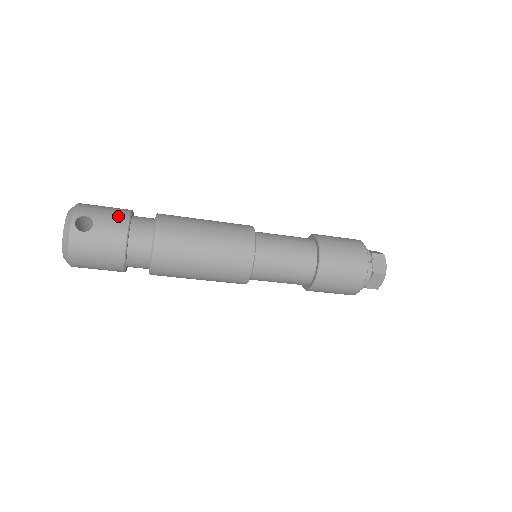
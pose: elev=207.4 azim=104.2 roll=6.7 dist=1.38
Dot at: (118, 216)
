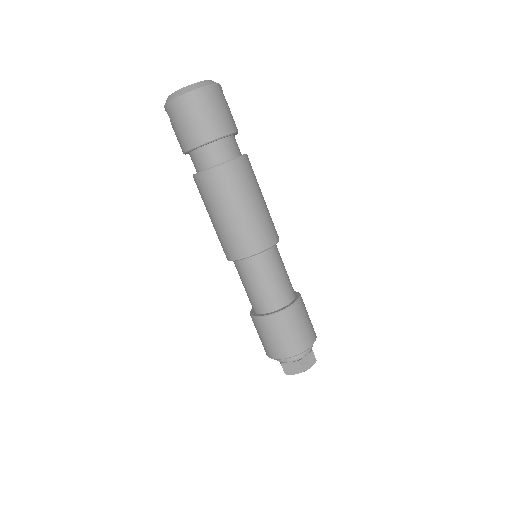
Dot at: occluded
